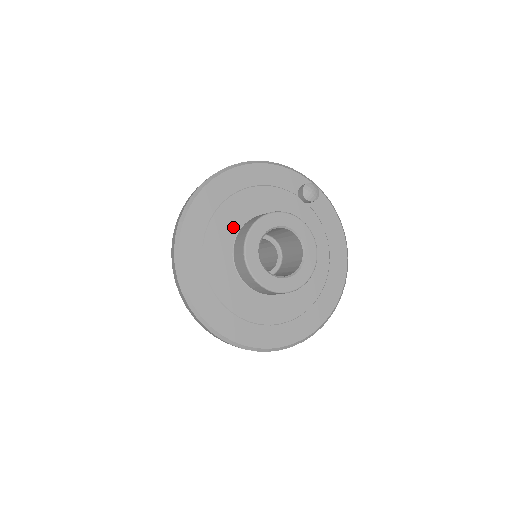
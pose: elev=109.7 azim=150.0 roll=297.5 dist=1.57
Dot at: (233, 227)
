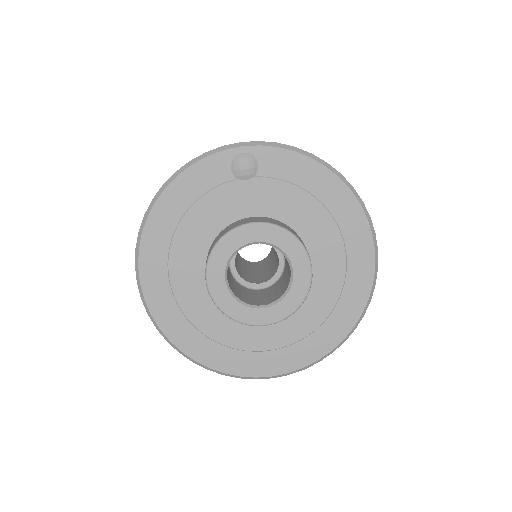
Dot at: (198, 276)
